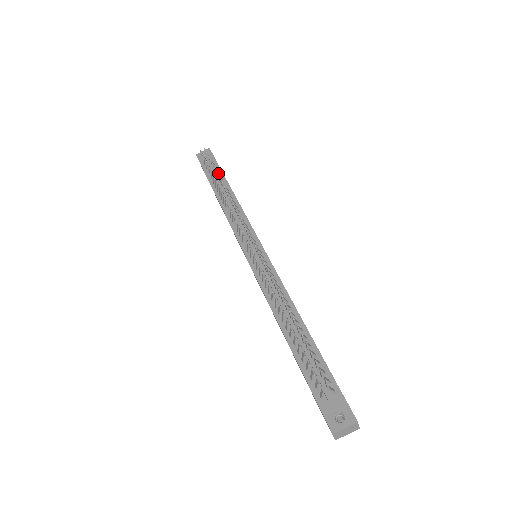
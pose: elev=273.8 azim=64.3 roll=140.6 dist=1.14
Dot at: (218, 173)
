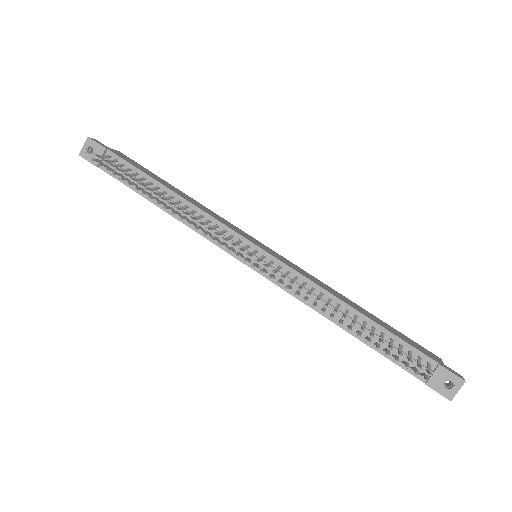
Dot at: (133, 174)
